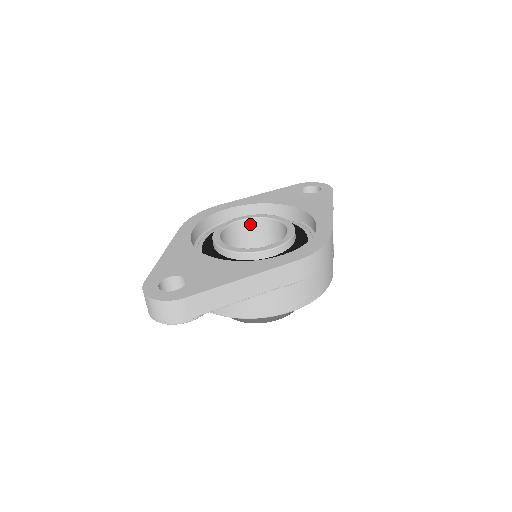
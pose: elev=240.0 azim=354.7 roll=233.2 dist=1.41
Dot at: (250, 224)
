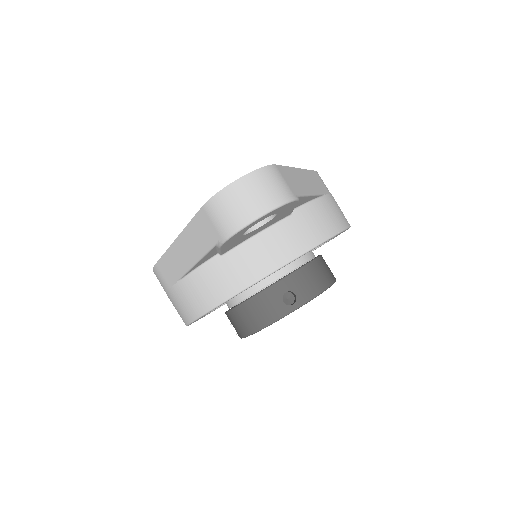
Dot at: occluded
